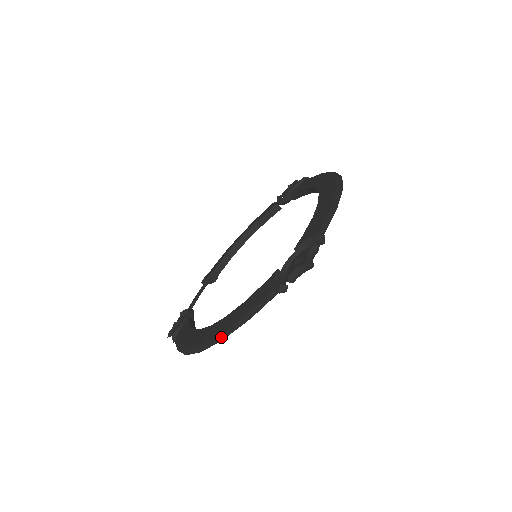
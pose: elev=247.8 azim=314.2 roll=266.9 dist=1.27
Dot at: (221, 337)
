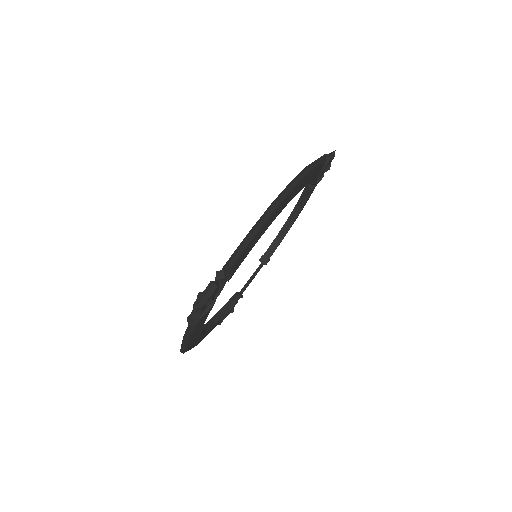
Dot at: occluded
